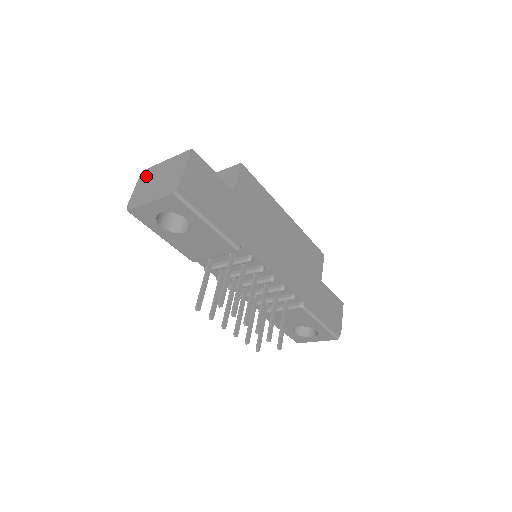
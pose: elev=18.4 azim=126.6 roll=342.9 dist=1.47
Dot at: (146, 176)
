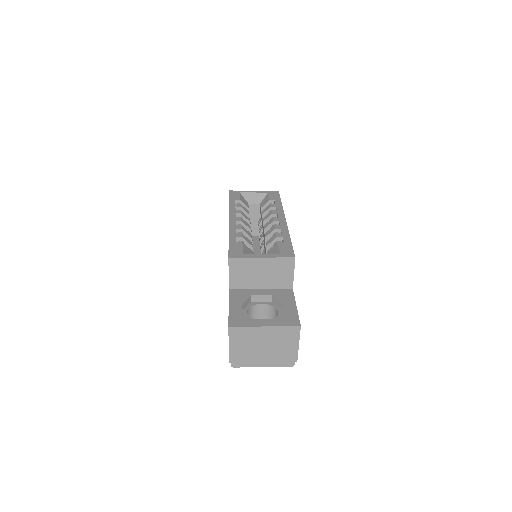
Dot at: (241, 337)
